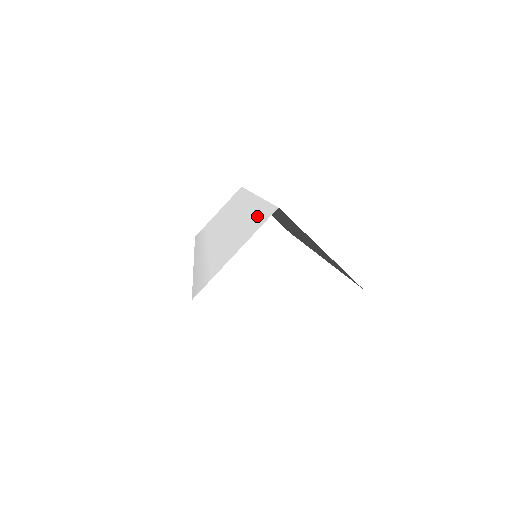
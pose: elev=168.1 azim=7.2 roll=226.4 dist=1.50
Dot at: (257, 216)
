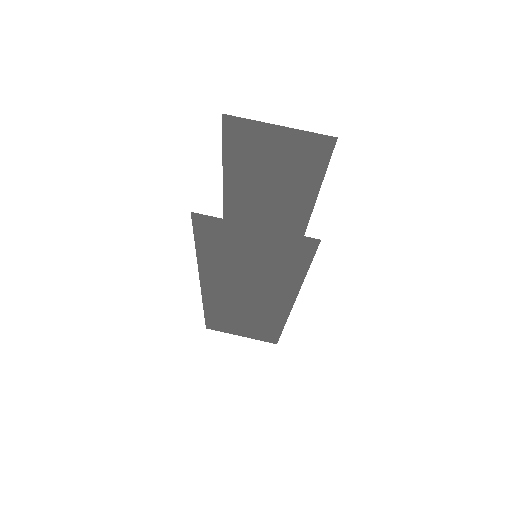
Dot at: occluded
